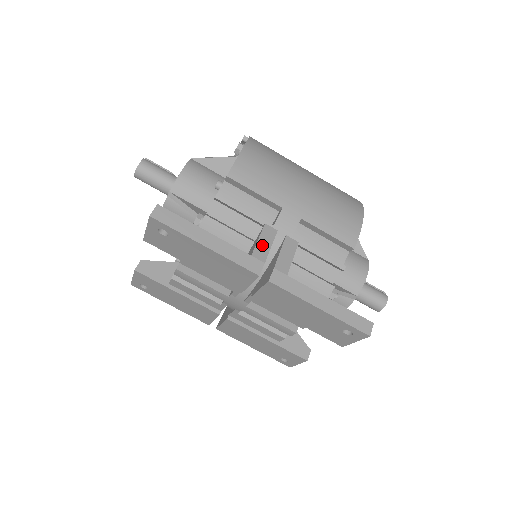
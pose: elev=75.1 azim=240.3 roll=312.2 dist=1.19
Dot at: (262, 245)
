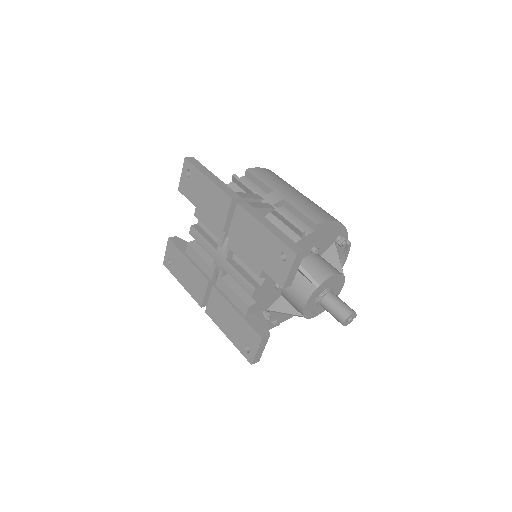
Dot at: (246, 195)
